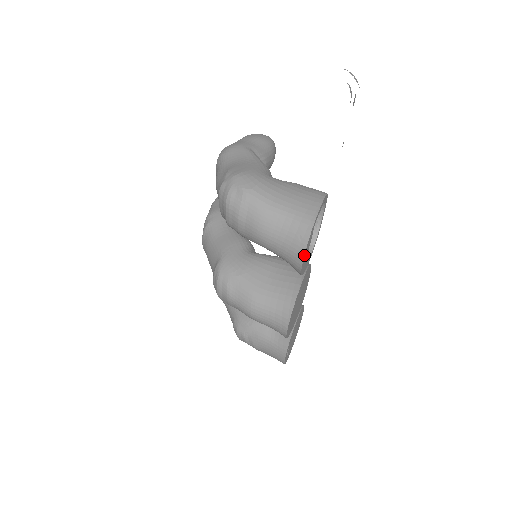
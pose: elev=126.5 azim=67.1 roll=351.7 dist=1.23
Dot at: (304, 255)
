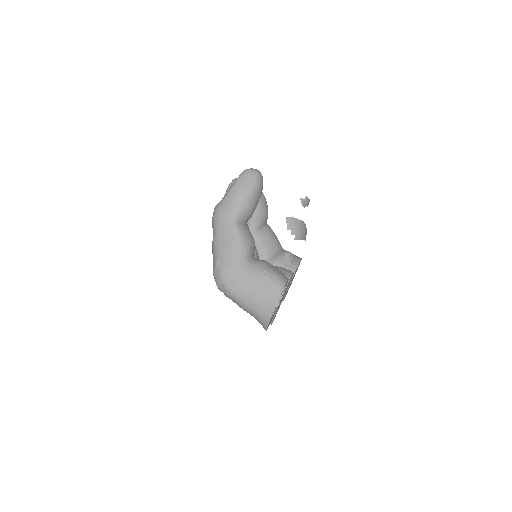
Dot at: (266, 330)
